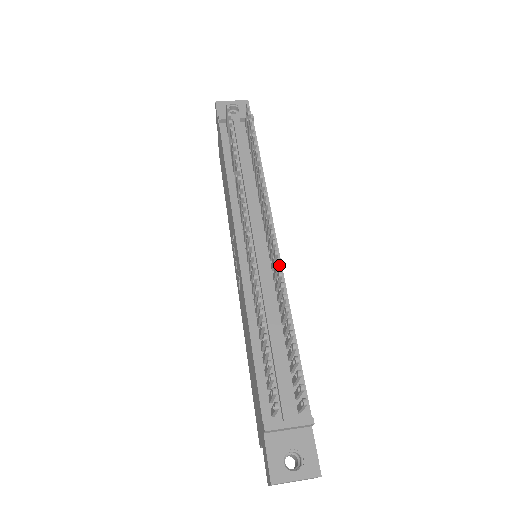
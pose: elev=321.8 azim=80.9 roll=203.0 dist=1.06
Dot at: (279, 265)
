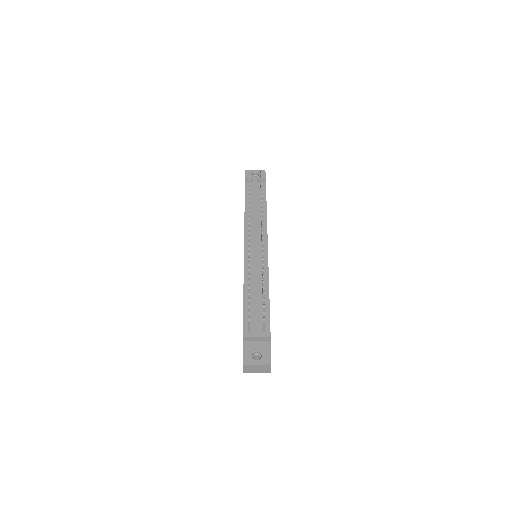
Dot at: (263, 254)
